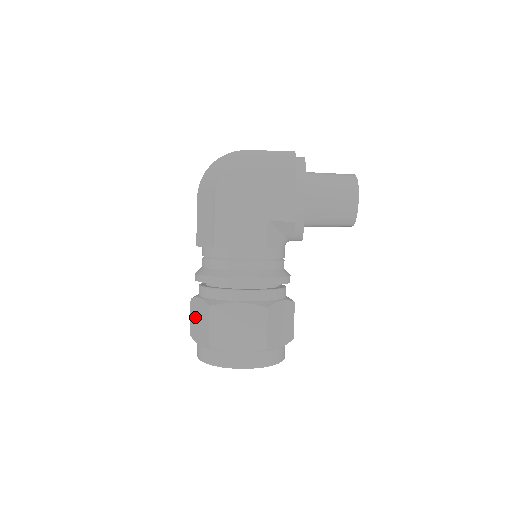
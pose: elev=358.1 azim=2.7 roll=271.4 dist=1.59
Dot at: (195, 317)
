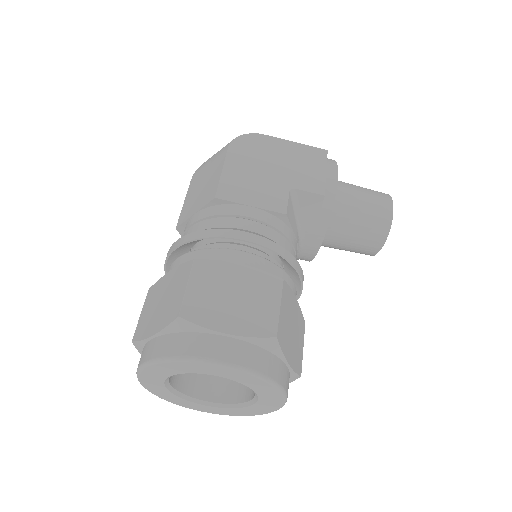
Dot at: (153, 303)
